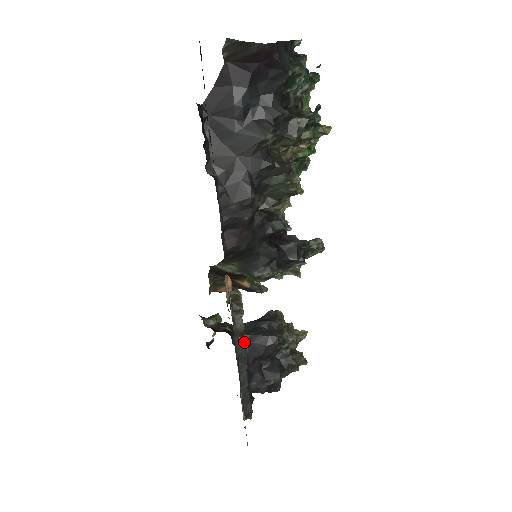
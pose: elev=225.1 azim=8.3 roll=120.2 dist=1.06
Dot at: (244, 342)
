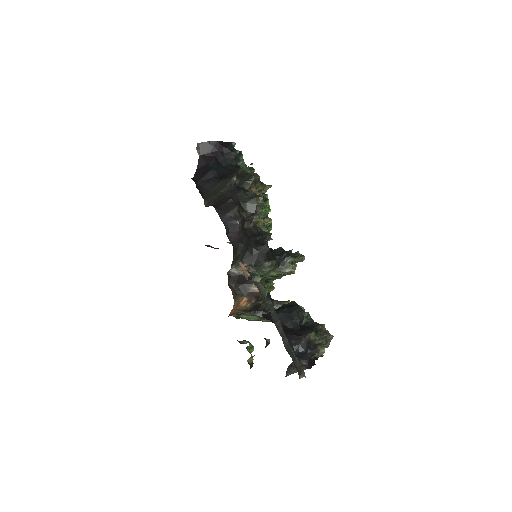
Dot at: (269, 300)
